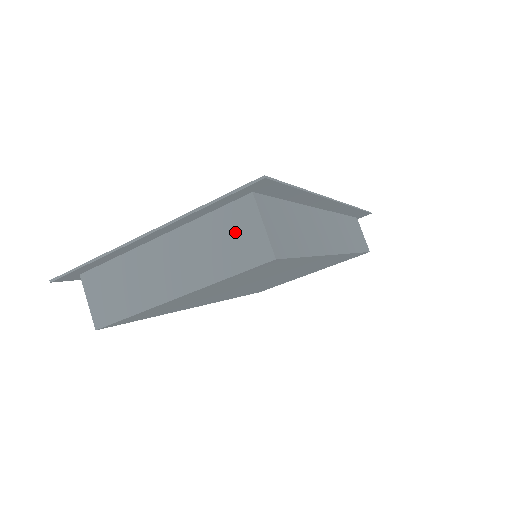
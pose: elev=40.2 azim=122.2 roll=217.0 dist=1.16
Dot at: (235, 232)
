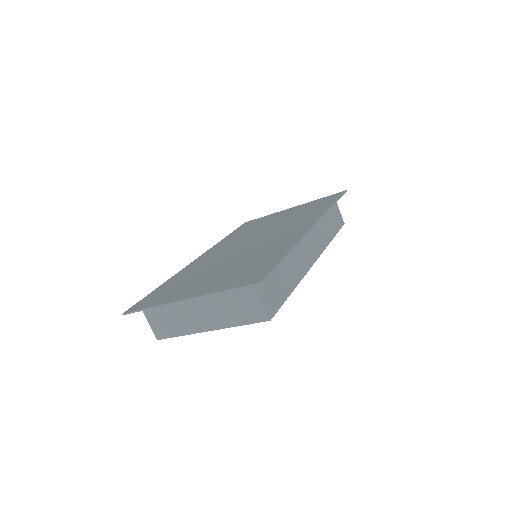
Dot at: (244, 301)
